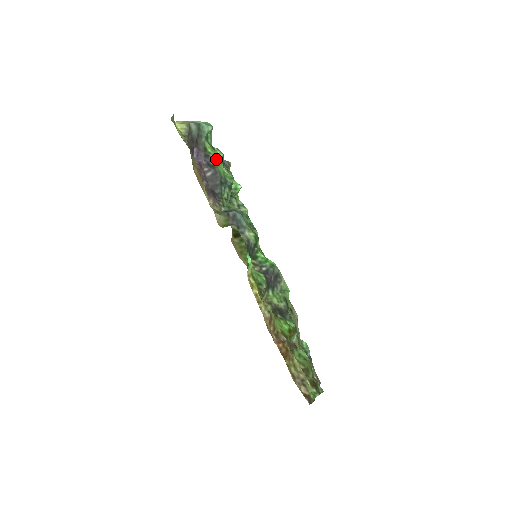
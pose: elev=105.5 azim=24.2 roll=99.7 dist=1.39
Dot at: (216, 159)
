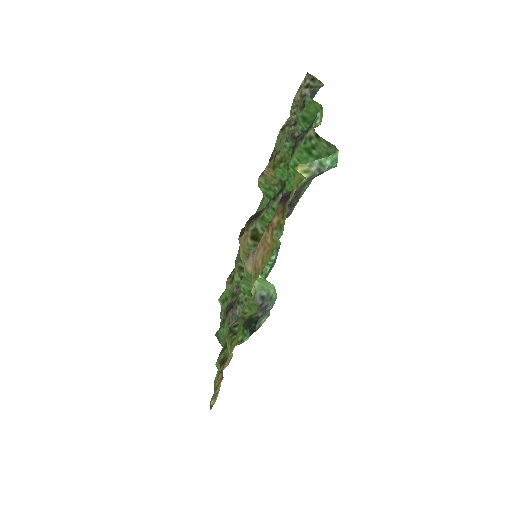
Dot at: occluded
